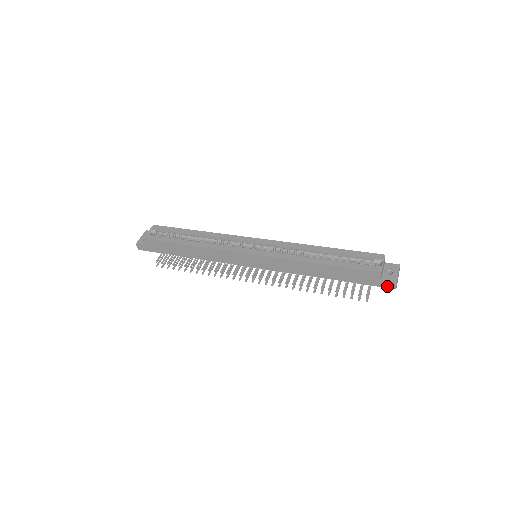
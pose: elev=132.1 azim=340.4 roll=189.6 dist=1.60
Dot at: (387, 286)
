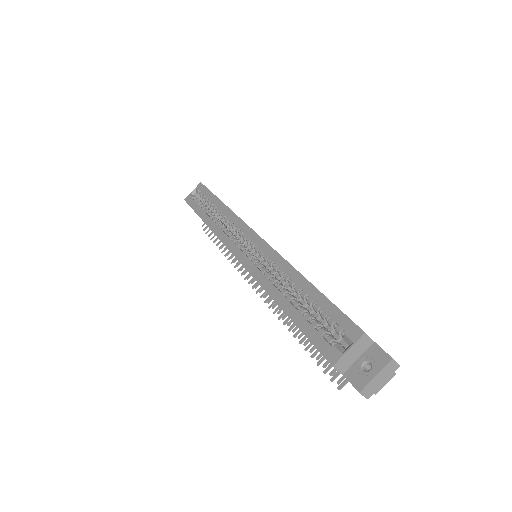
Dot at: occluded
